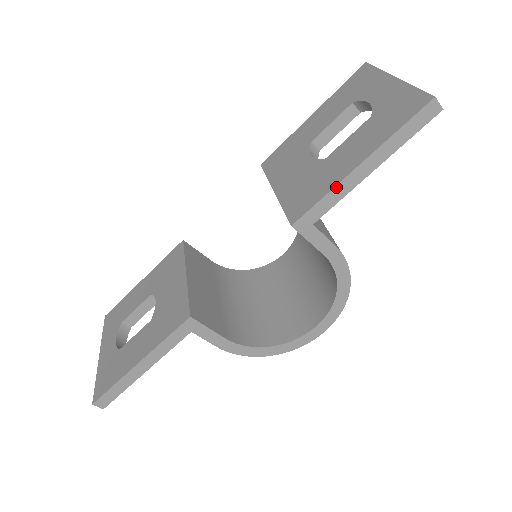
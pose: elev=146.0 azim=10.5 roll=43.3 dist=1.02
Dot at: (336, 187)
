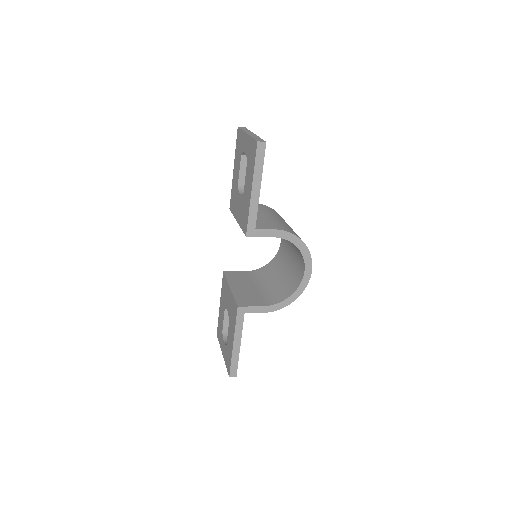
Dot at: (250, 207)
